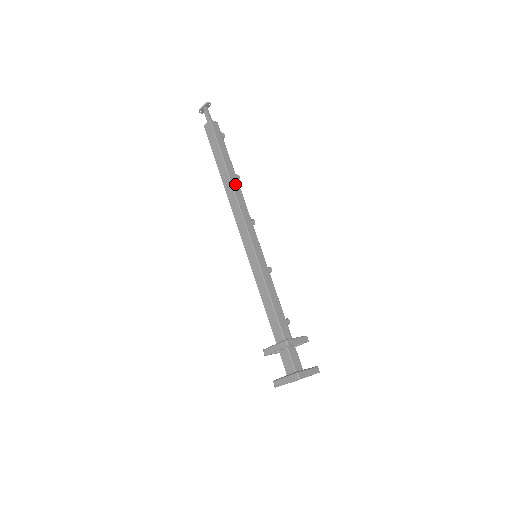
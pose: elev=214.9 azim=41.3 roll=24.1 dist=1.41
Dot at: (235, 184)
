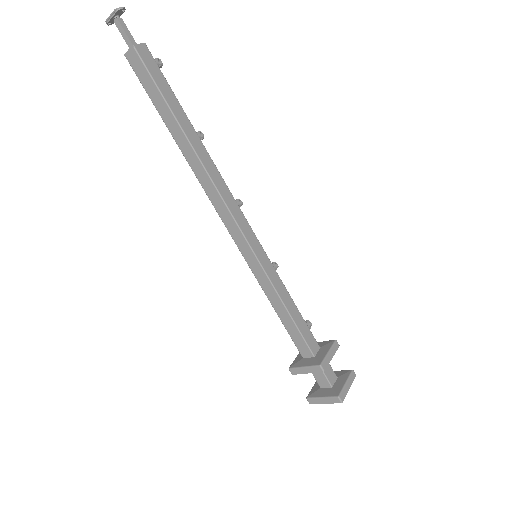
Dot at: (203, 156)
